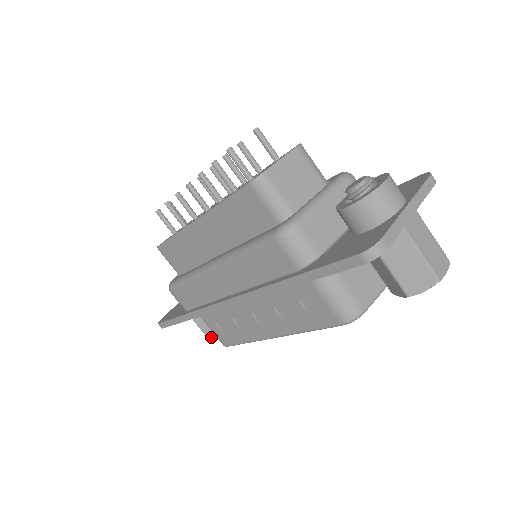
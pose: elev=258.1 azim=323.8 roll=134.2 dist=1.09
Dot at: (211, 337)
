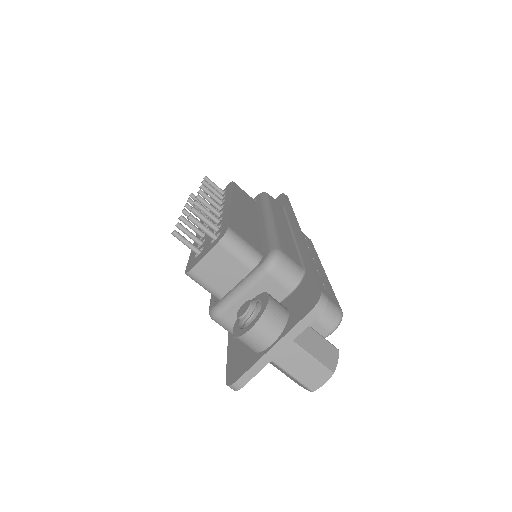
Dot at: occluded
